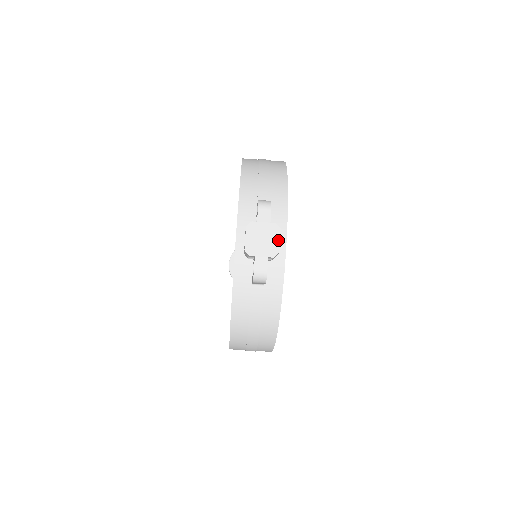
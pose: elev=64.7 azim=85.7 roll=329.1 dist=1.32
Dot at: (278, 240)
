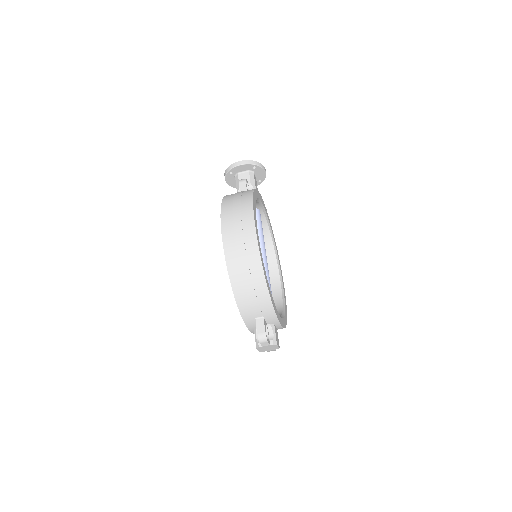
Dot at: (277, 347)
